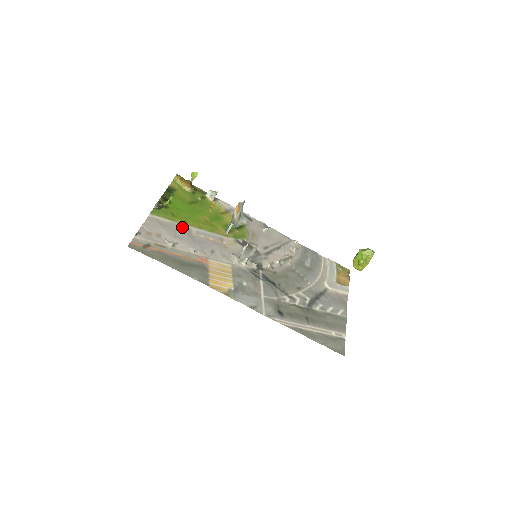
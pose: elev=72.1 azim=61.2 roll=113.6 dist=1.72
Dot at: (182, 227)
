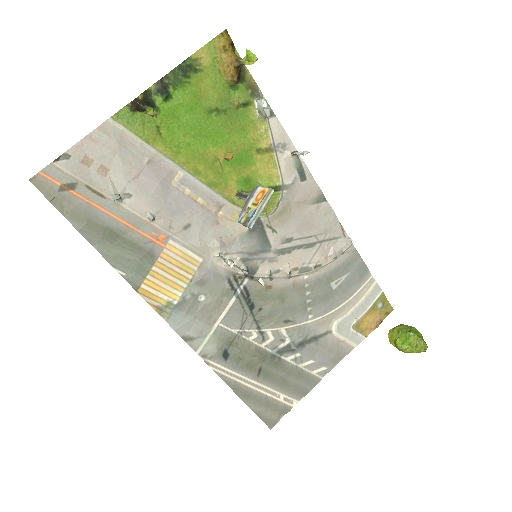
Dot at: (161, 162)
